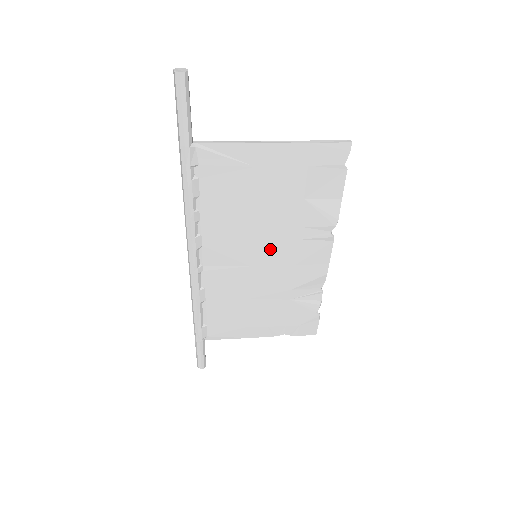
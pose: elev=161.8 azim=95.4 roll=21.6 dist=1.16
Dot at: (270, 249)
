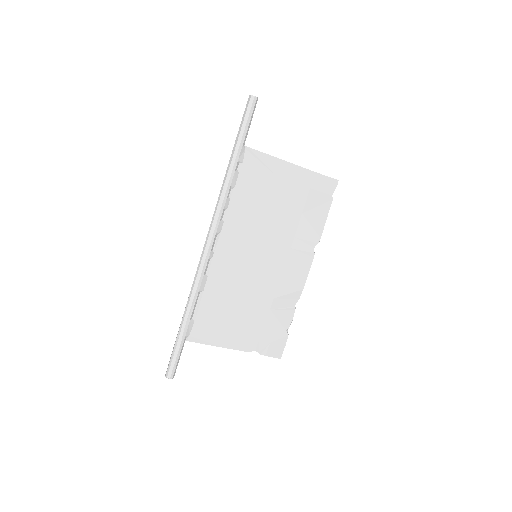
Dot at: (268, 251)
